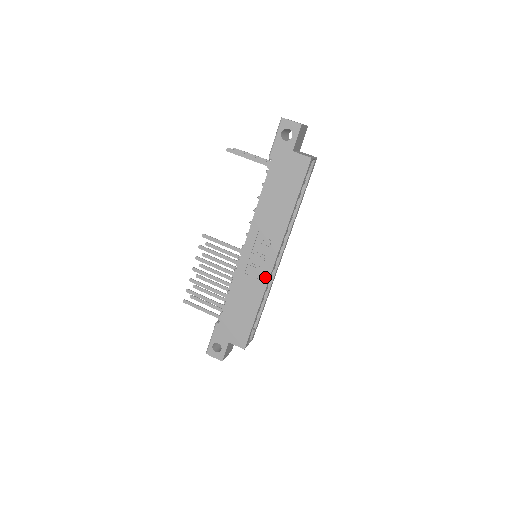
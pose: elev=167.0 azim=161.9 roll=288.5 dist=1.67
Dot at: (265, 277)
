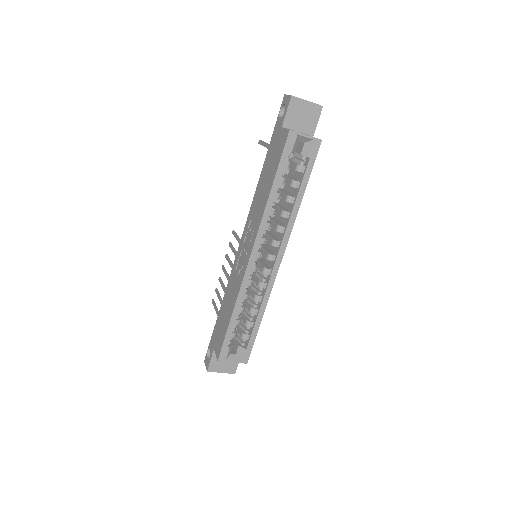
Dot at: (243, 274)
